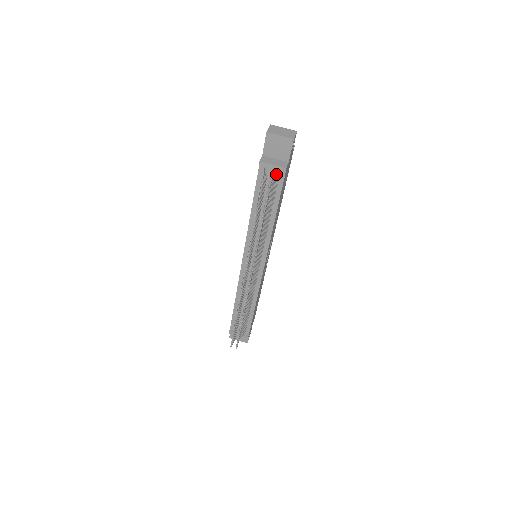
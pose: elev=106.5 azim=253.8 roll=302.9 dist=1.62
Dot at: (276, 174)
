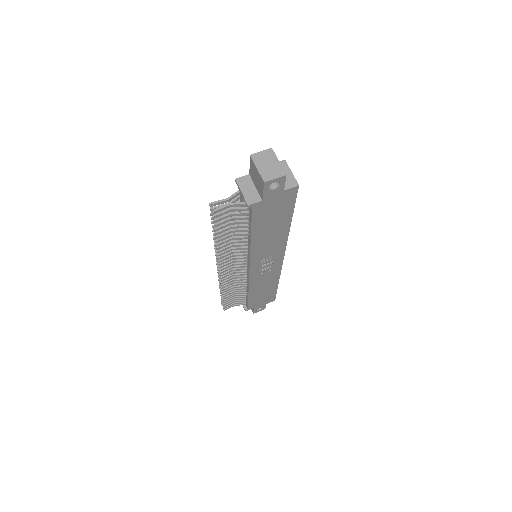
Dot at: (240, 203)
